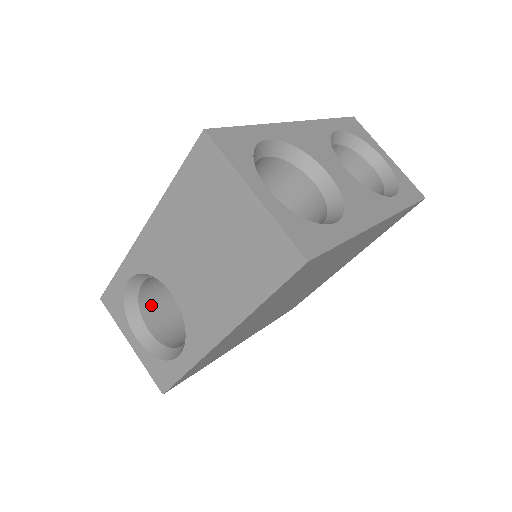
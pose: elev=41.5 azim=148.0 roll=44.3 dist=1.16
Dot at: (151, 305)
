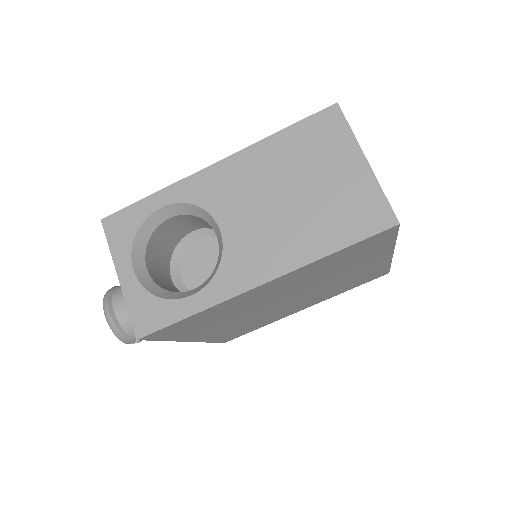
Dot at: (154, 249)
